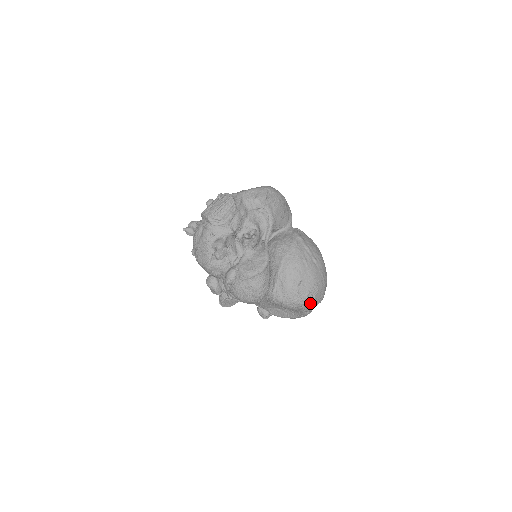
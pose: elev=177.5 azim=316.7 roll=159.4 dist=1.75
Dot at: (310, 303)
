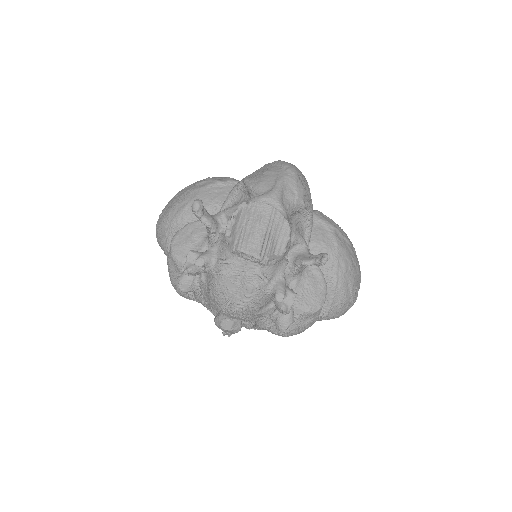
Dot at: occluded
